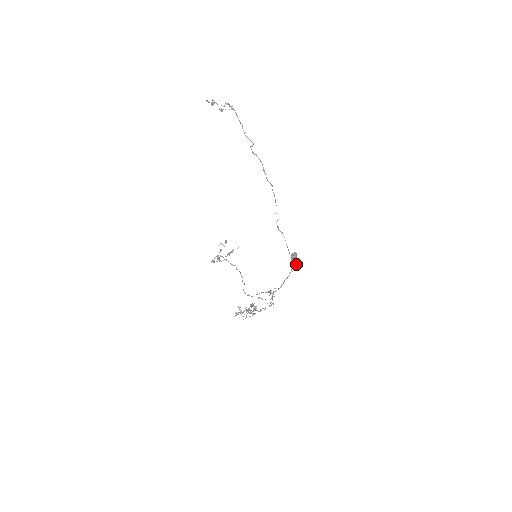
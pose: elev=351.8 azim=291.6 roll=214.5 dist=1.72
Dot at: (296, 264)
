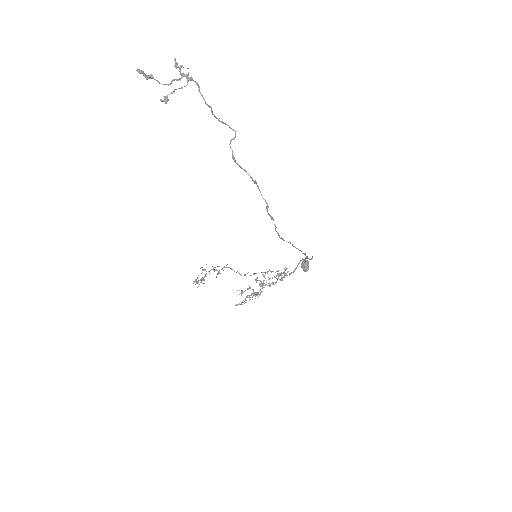
Dot at: (312, 258)
